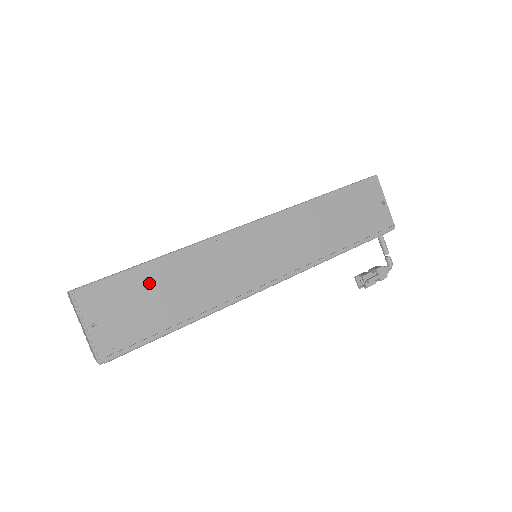
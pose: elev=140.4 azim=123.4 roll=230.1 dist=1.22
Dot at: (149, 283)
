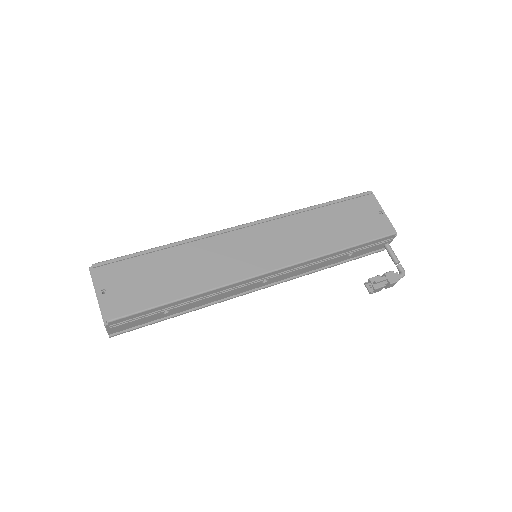
Dot at: (153, 264)
